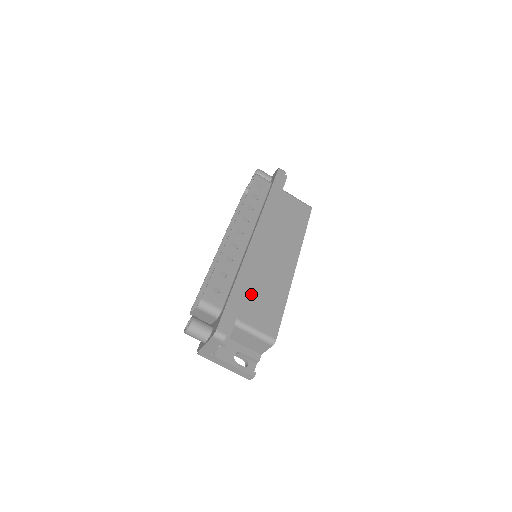
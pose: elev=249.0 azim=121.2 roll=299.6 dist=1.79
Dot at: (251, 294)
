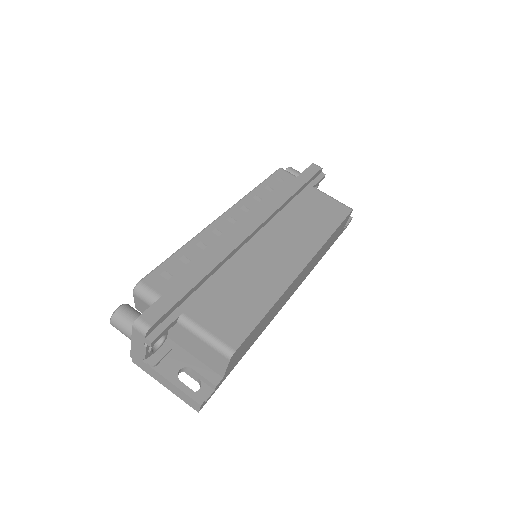
Dot at: (218, 288)
